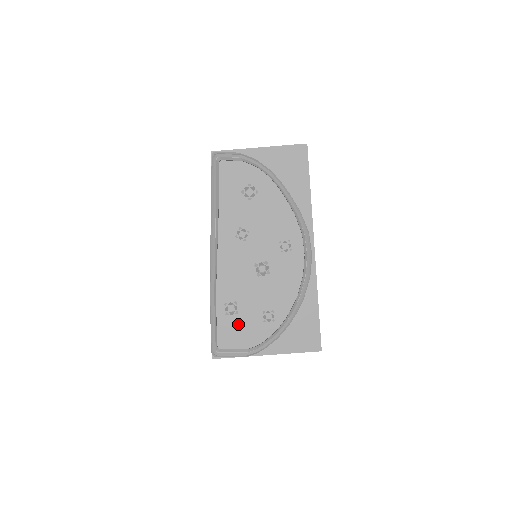
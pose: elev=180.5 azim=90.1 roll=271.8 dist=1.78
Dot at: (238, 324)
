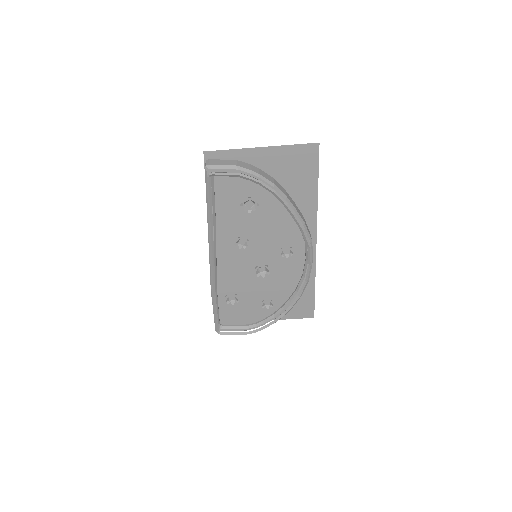
Dot at: (239, 309)
